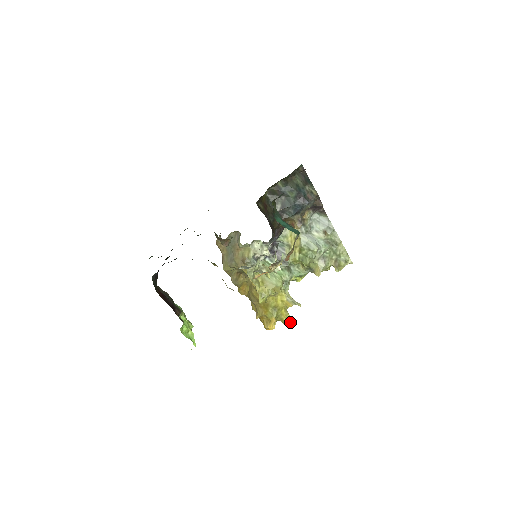
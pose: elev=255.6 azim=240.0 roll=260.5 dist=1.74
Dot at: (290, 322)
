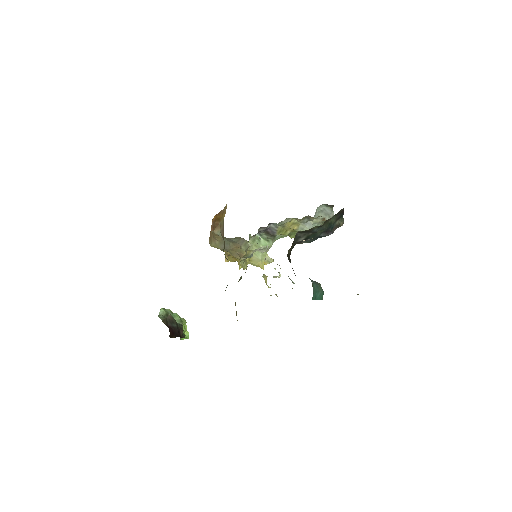
Dot at: occluded
